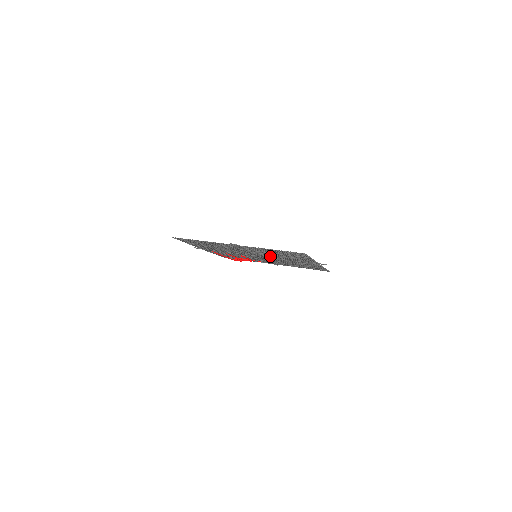
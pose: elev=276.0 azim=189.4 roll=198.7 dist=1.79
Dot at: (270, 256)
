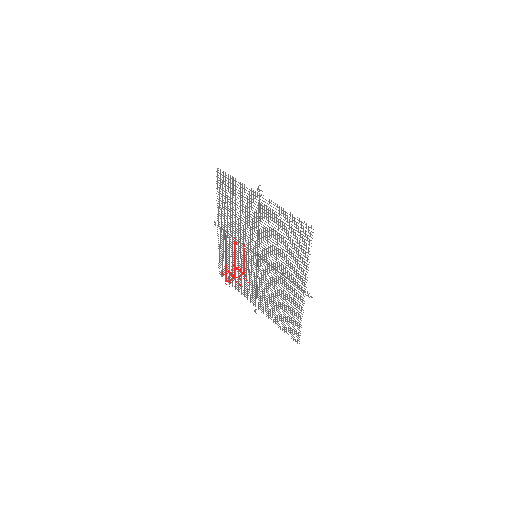
Dot at: (270, 254)
